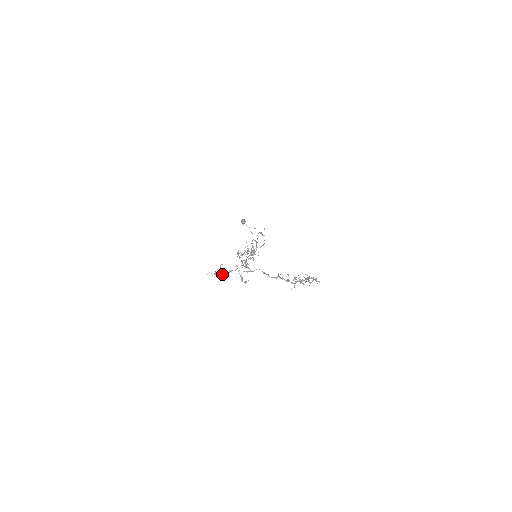
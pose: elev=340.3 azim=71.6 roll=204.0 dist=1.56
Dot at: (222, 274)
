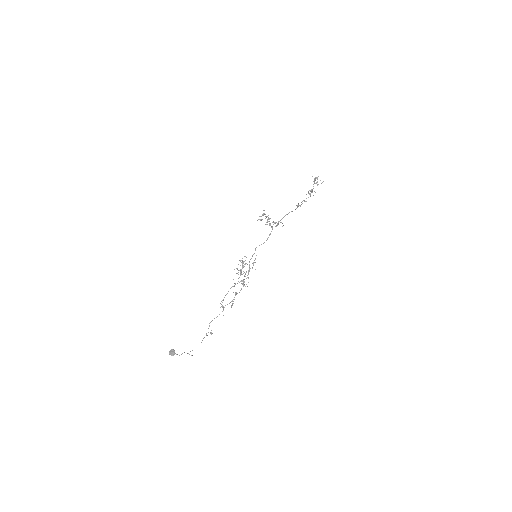
Dot at: occluded
